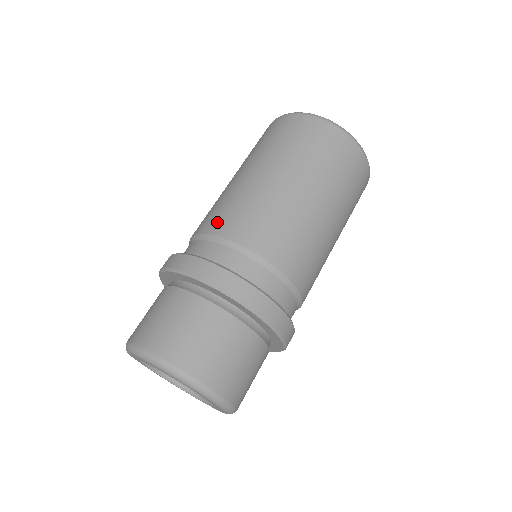
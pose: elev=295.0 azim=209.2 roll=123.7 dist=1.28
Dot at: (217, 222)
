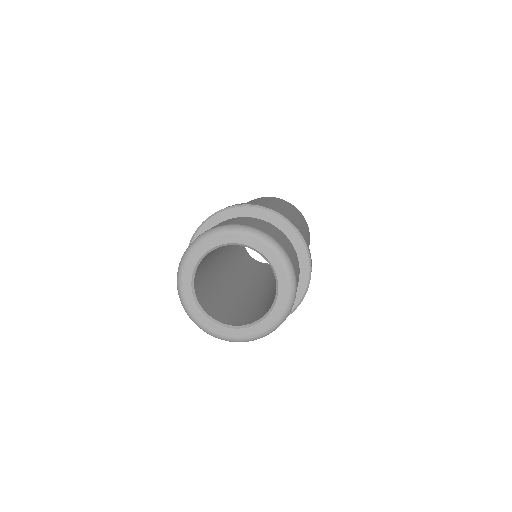
Dot at: (276, 209)
